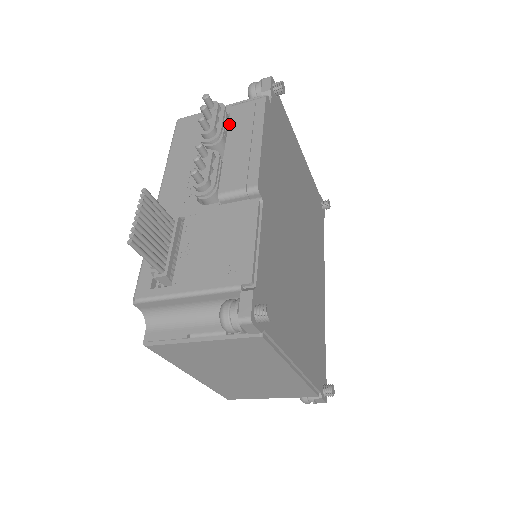
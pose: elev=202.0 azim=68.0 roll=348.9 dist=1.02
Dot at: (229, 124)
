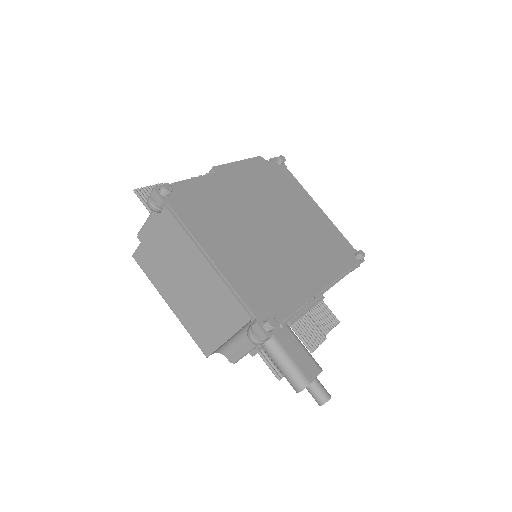
Dot at: occluded
